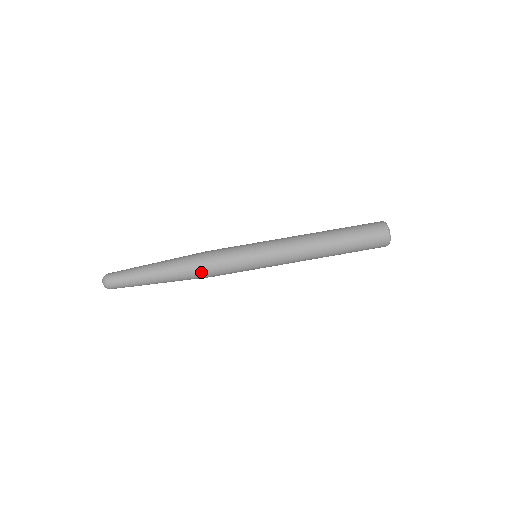
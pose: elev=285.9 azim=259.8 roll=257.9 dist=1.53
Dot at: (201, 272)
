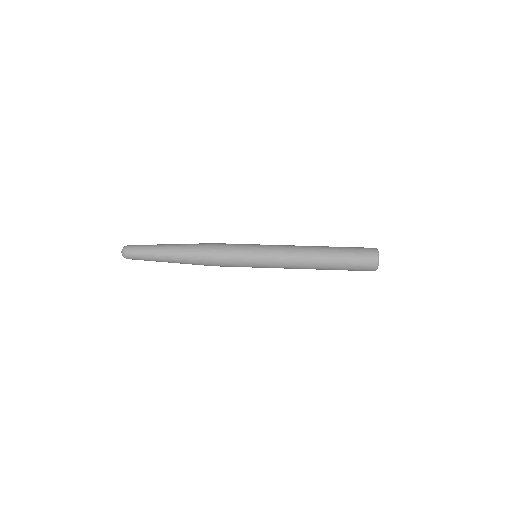
Dot at: (206, 246)
